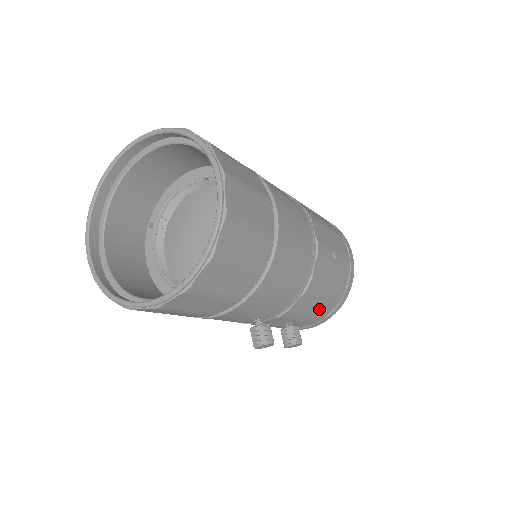
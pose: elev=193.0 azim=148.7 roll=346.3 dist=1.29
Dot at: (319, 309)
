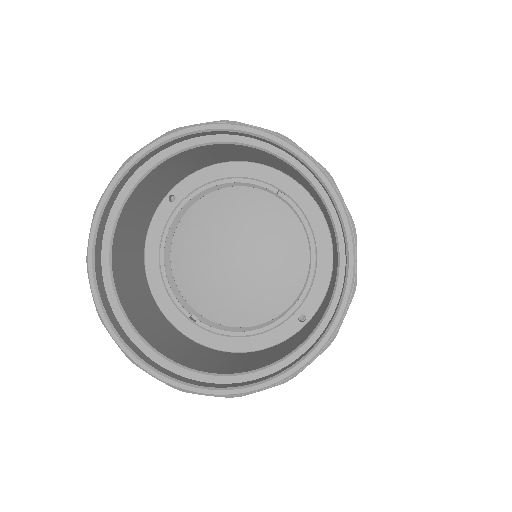
Dot at: occluded
